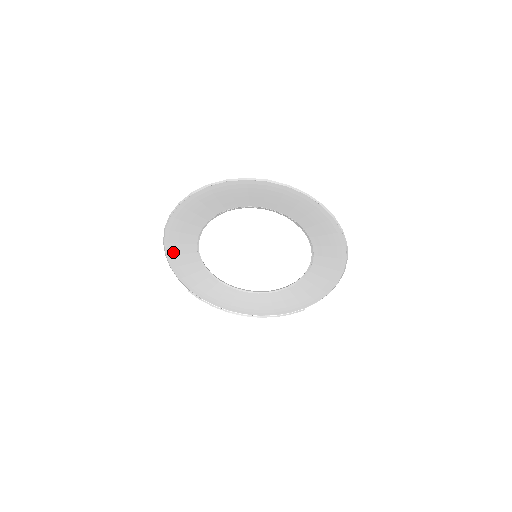
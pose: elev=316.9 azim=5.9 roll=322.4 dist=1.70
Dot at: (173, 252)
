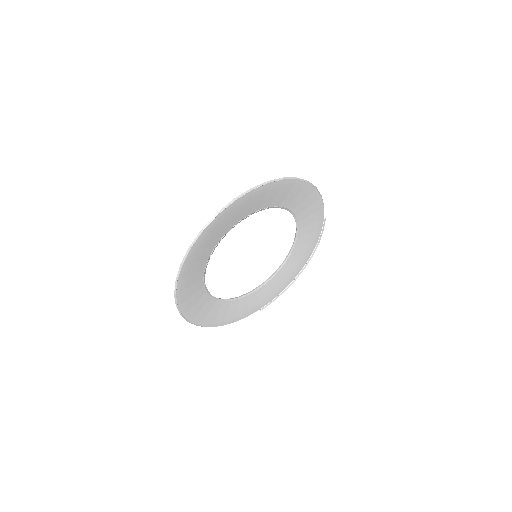
Dot at: (222, 320)
